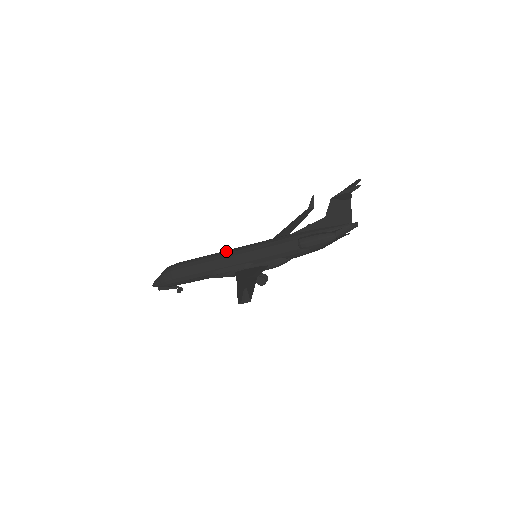
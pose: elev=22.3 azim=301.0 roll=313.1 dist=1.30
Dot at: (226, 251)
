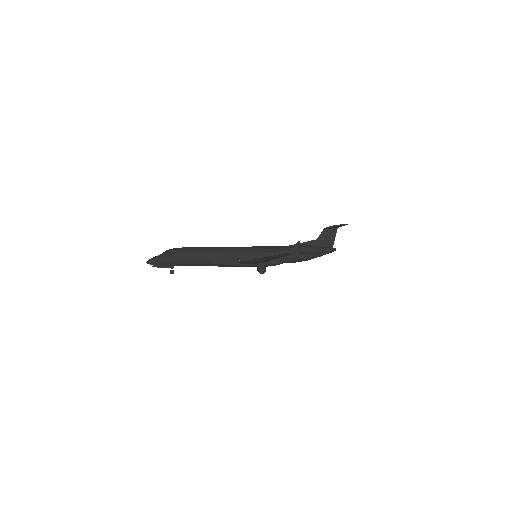
Dot at: occluded
